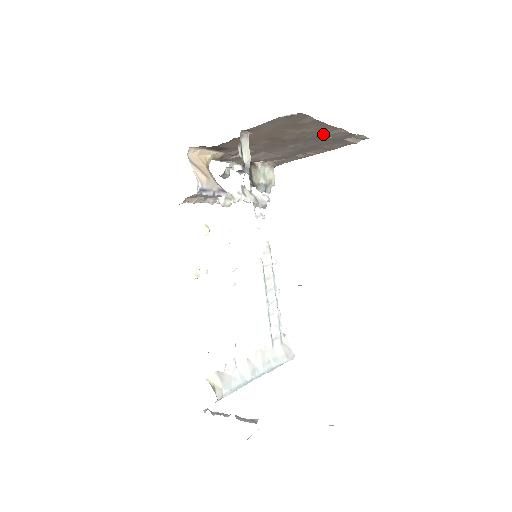
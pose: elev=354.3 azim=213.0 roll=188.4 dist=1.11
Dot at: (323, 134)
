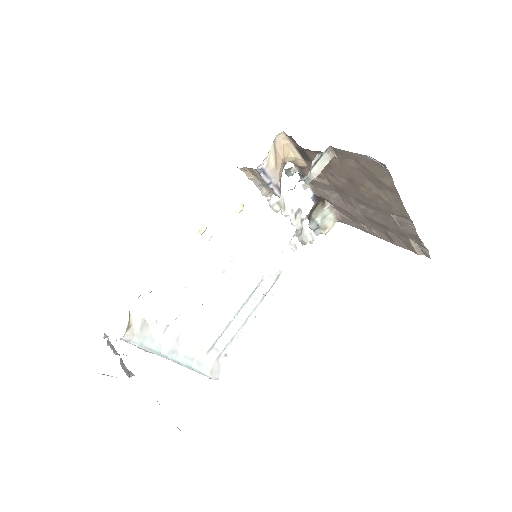
Dot at: (395, 215)
